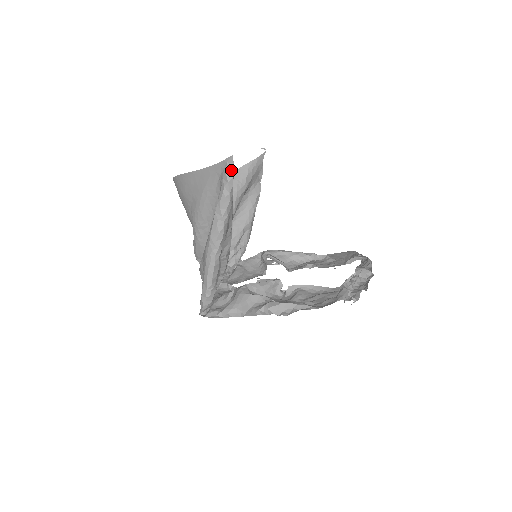
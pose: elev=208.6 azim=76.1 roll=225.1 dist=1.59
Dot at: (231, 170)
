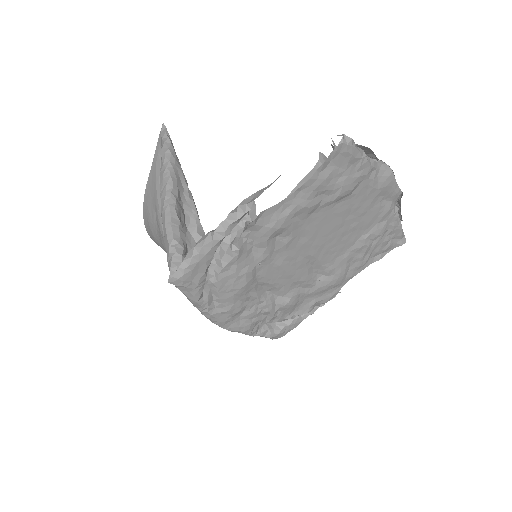
Dot at: (165, 133)
